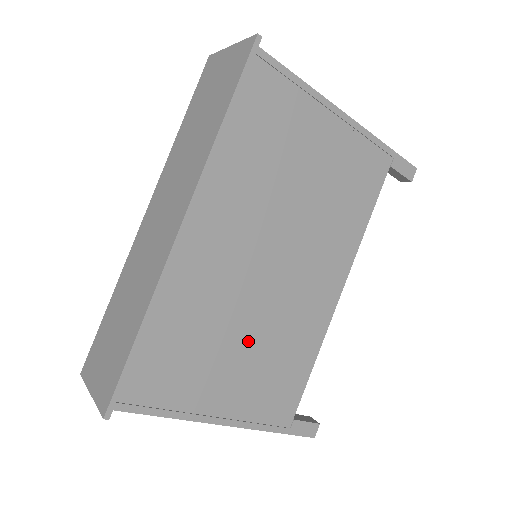
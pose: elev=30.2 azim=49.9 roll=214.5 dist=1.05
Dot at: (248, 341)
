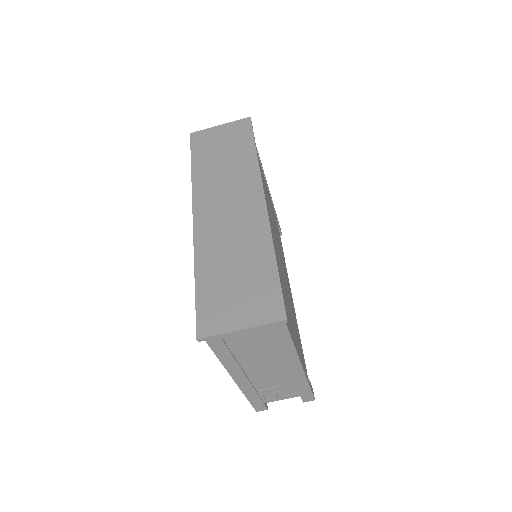
Dot at: (288, 301)
